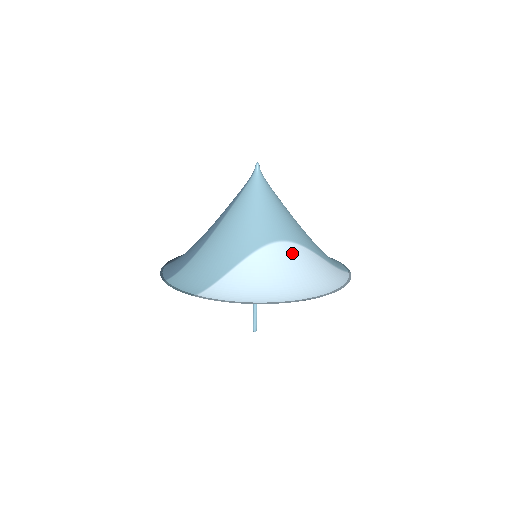
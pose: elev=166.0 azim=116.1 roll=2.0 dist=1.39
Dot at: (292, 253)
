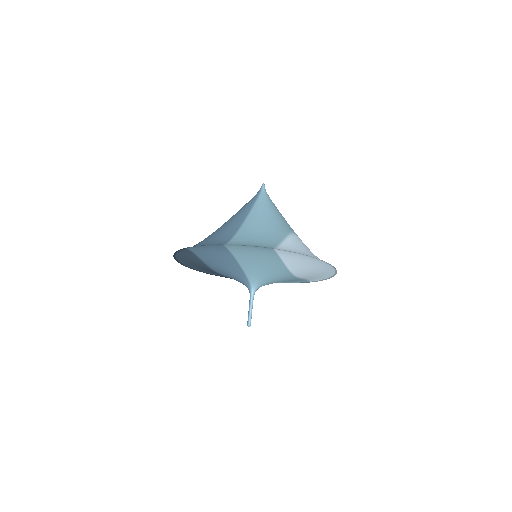
Dot at: occluded
